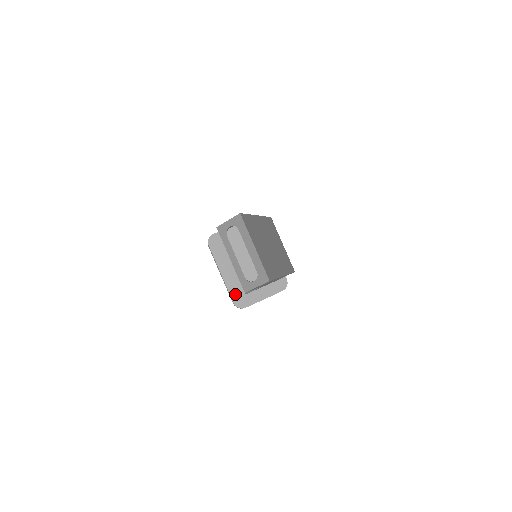
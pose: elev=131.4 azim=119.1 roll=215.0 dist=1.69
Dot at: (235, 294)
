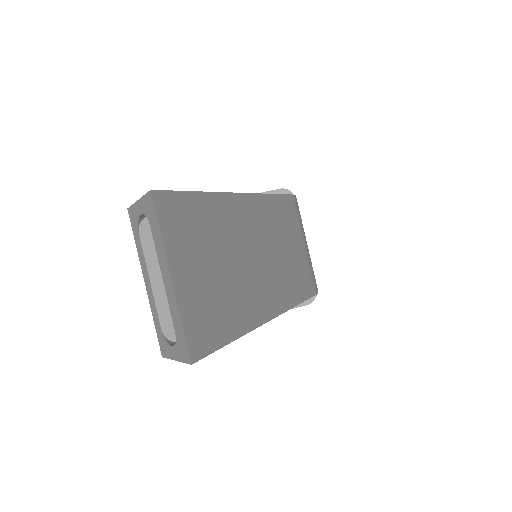
Dot at: occluded
